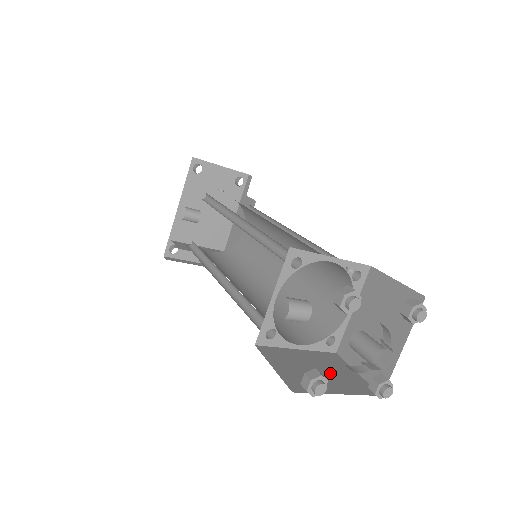
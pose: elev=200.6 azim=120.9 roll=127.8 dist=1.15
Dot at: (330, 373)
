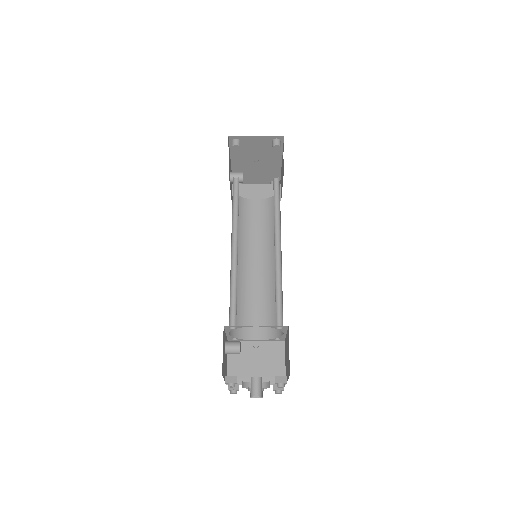
Dot at: (263, 365)
